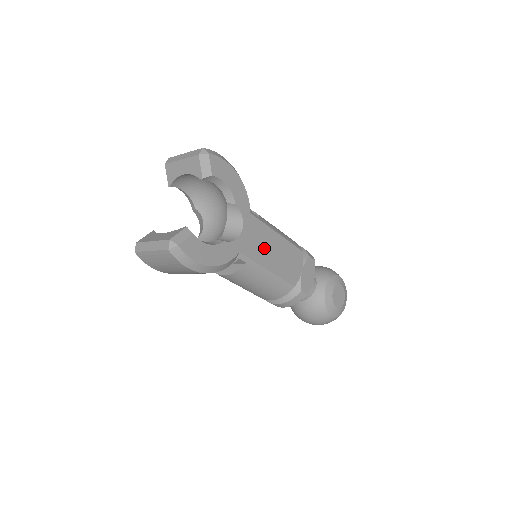
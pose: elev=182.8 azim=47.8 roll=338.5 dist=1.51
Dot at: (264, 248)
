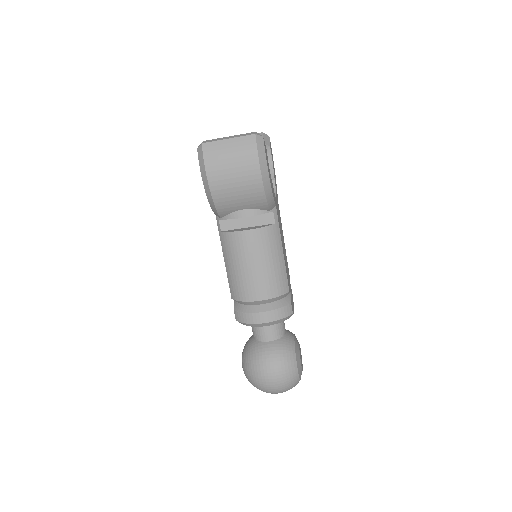
Dot at: (281, 232)
